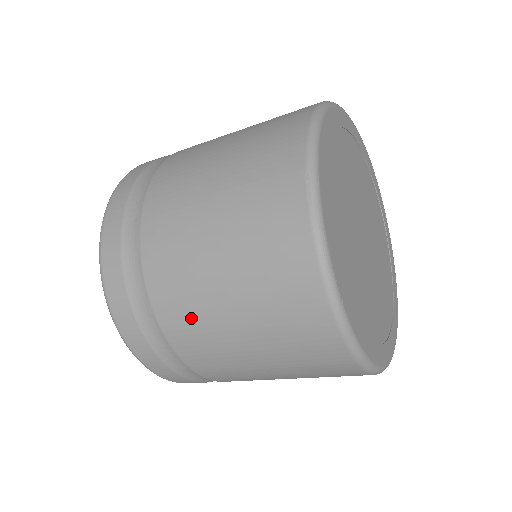
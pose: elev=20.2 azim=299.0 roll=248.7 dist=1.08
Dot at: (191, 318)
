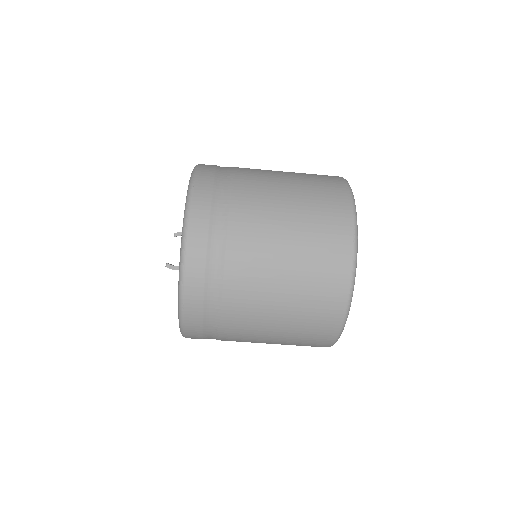
Dot at: (252, 293)
